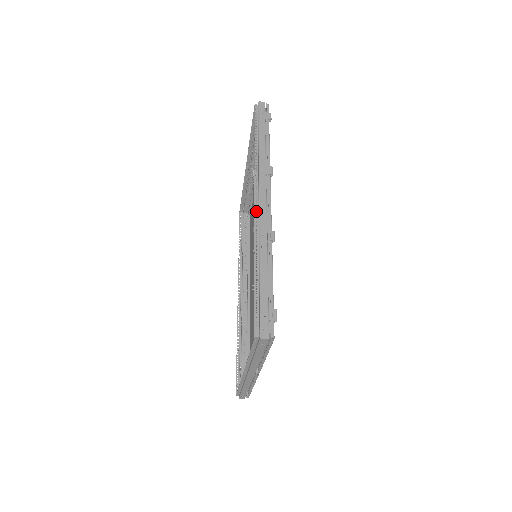
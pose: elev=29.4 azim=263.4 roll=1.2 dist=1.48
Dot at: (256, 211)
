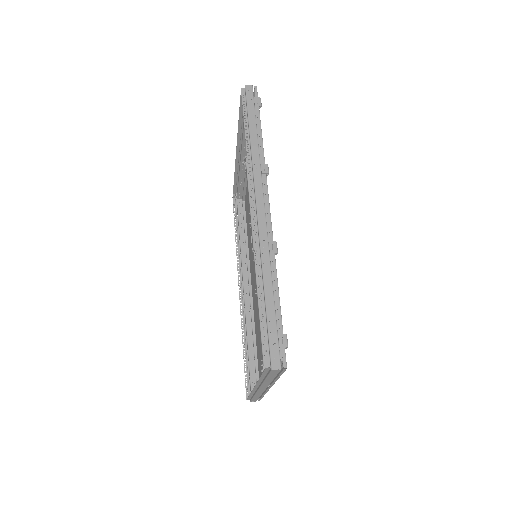
Dot at: occluded
